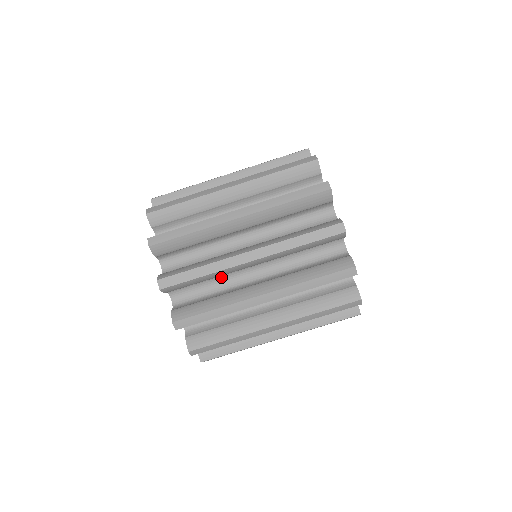
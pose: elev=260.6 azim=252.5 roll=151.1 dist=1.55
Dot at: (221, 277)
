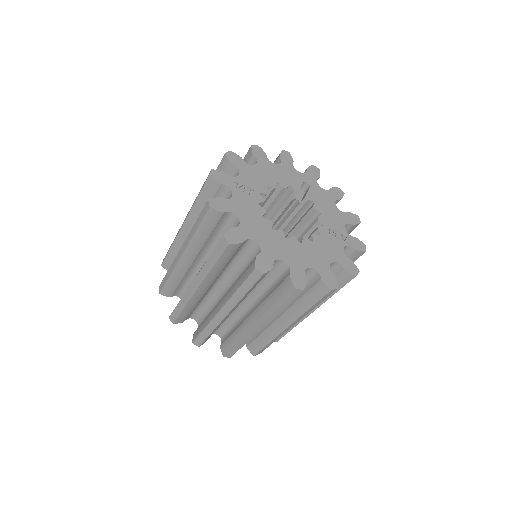
Dot at: occluded
